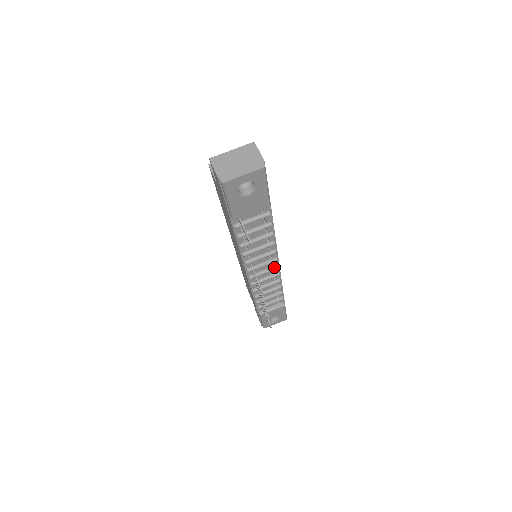
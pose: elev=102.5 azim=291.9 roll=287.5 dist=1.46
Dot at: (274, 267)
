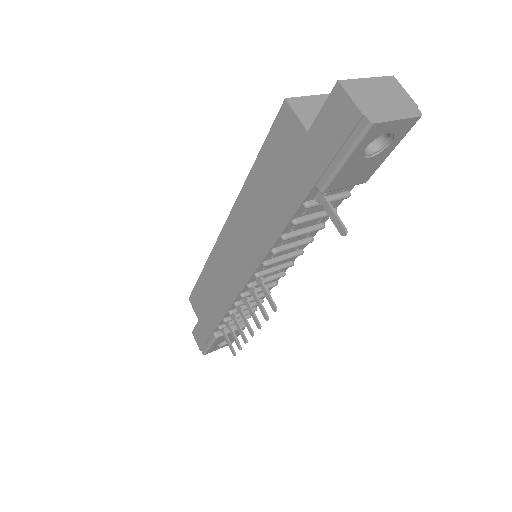
Dot at: (281, 274)
